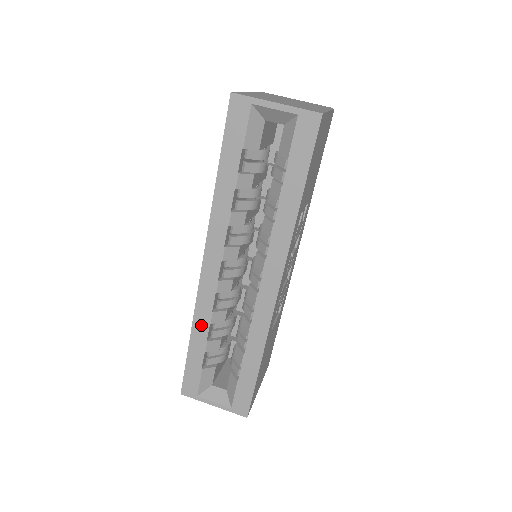
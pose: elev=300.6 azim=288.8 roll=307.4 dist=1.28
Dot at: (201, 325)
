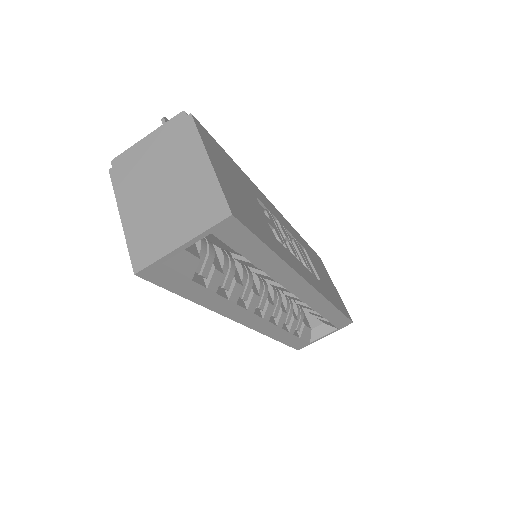
Dot at: (276, 333)
